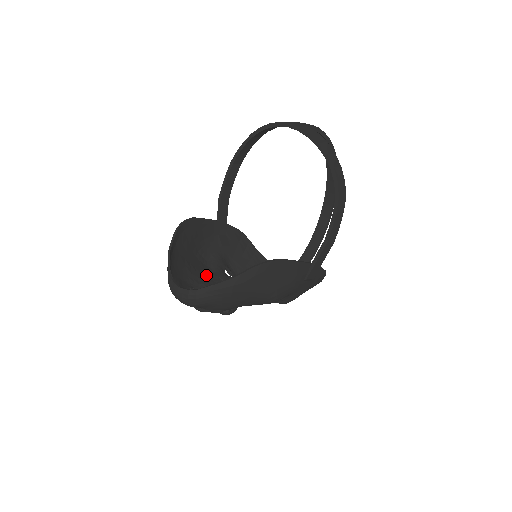
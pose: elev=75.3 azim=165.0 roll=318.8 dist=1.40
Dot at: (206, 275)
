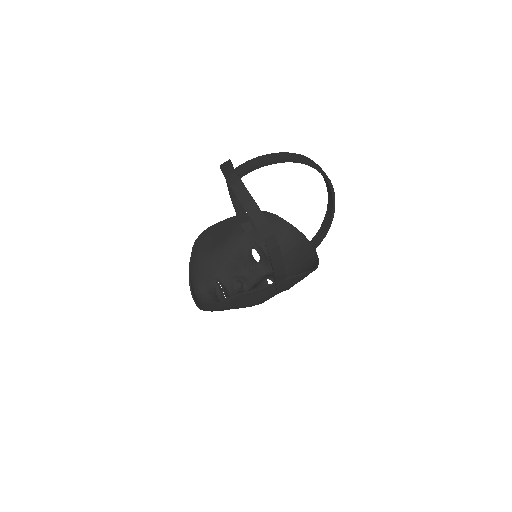
Dot at: (233, 262)
